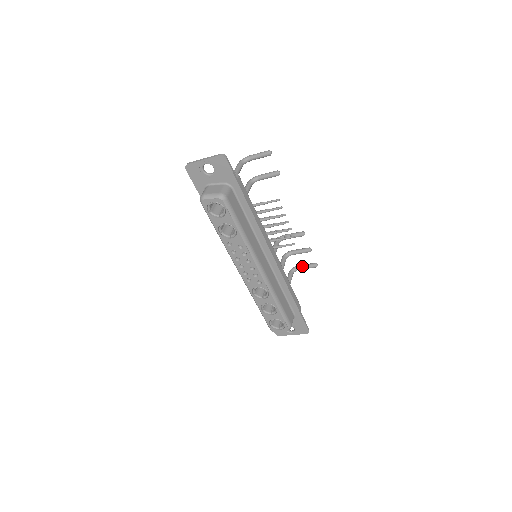
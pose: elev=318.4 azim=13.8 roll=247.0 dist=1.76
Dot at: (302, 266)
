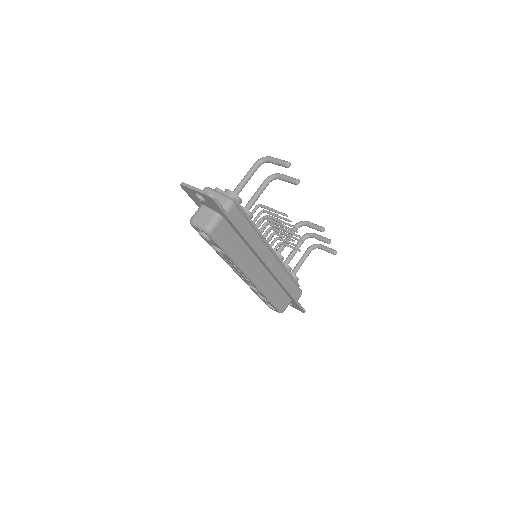
Dot at: (322, 247)
